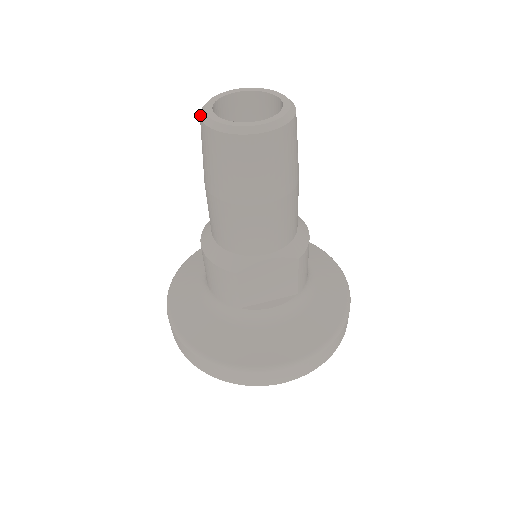
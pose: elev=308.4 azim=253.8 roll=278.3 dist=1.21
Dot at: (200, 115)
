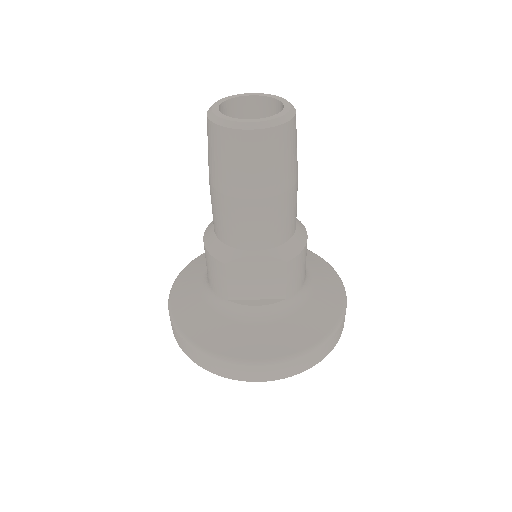
Dot at: (208, 110)
